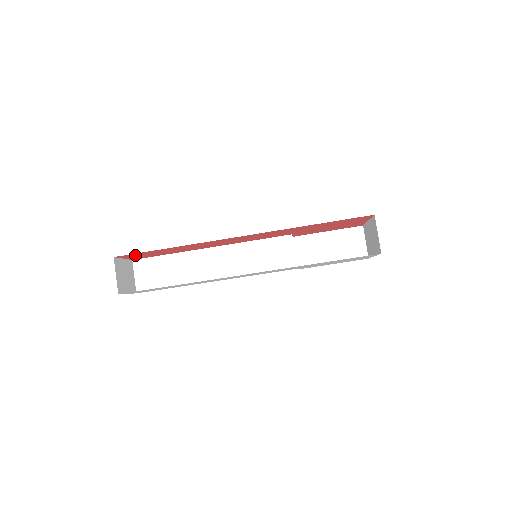
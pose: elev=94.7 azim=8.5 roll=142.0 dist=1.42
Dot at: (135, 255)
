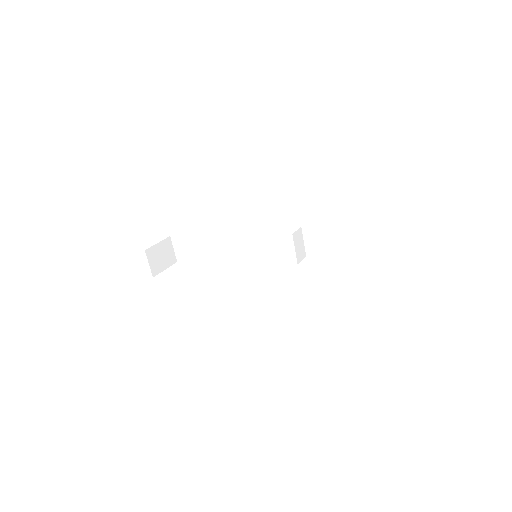
Dot at: occluded
